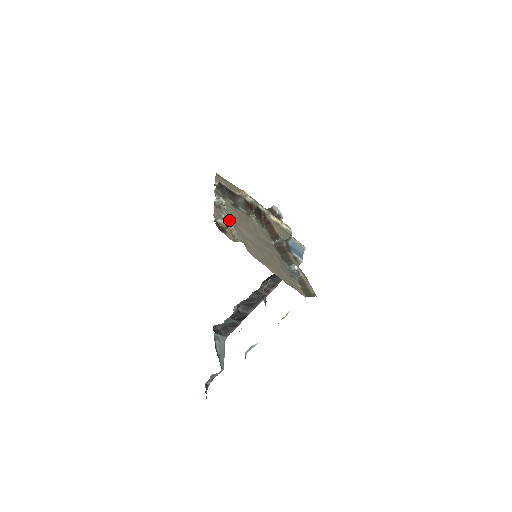
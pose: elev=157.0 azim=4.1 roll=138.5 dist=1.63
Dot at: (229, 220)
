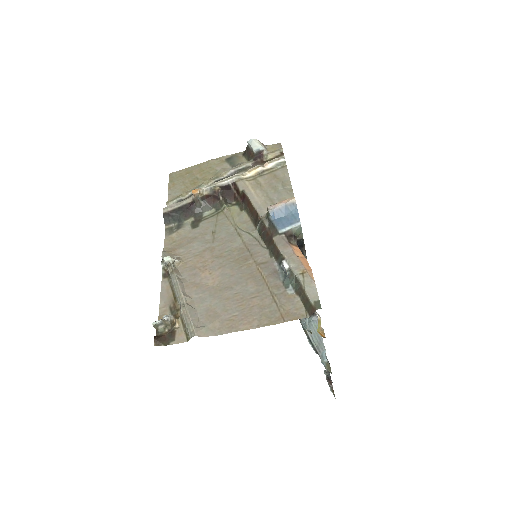
Dot at: (166, 321)
